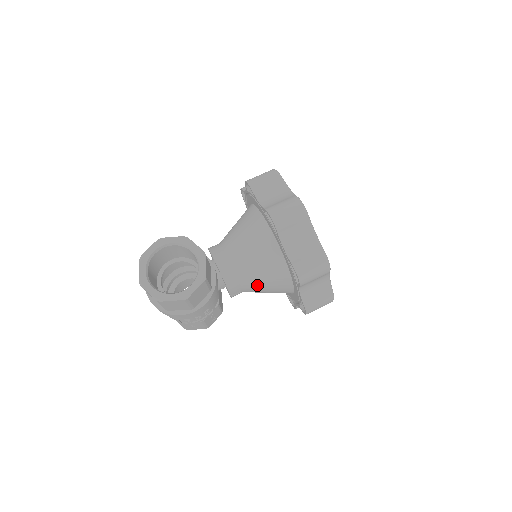
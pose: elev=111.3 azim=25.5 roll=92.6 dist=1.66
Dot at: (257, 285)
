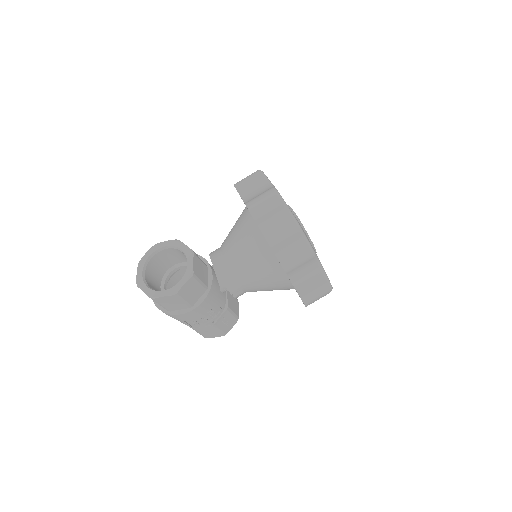
Dot at: (254, 281)
